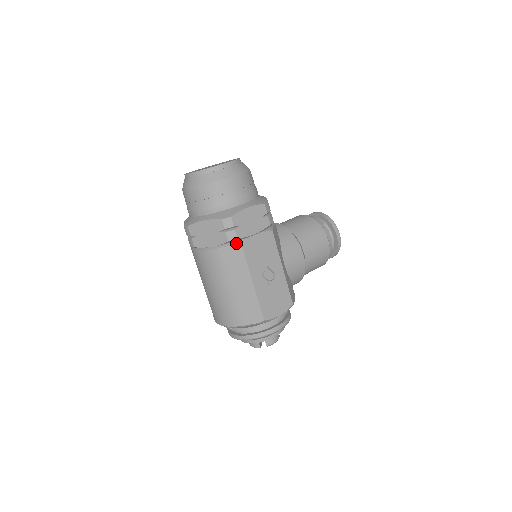
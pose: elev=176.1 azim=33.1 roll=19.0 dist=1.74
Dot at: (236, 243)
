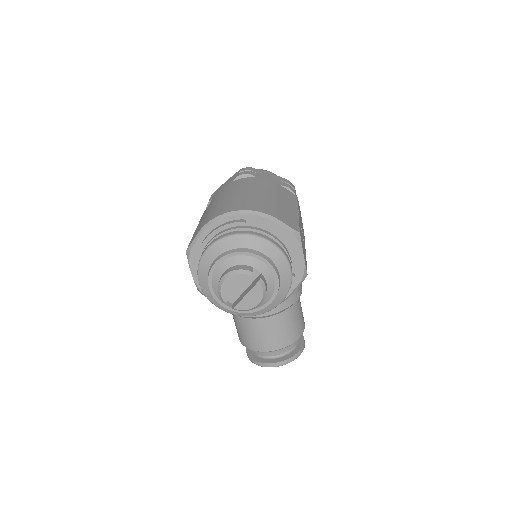
Dot at: (293, 194)
